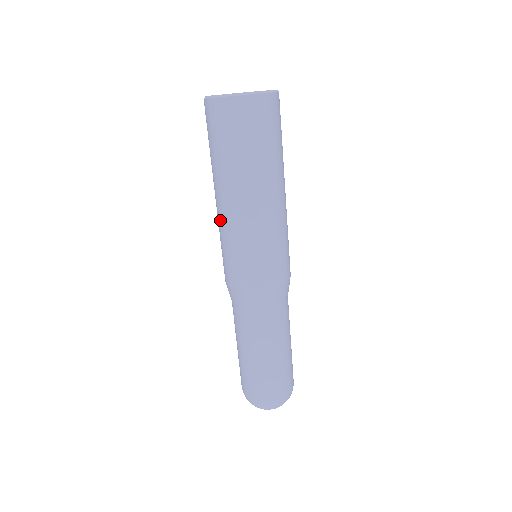
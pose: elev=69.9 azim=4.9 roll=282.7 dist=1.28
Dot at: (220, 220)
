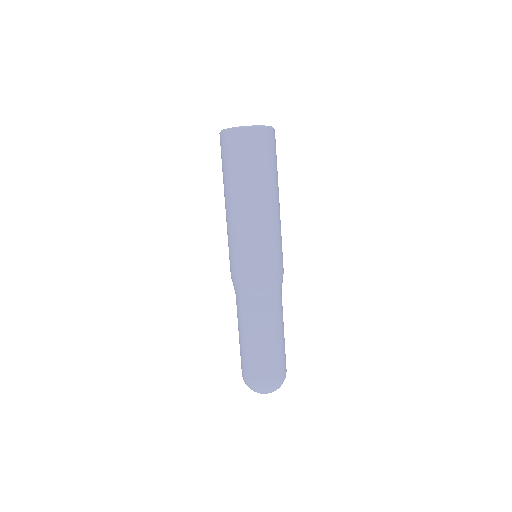
Dot at: (250, 223)
